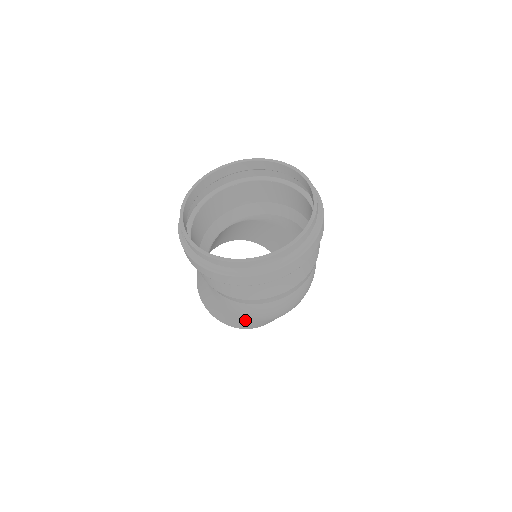
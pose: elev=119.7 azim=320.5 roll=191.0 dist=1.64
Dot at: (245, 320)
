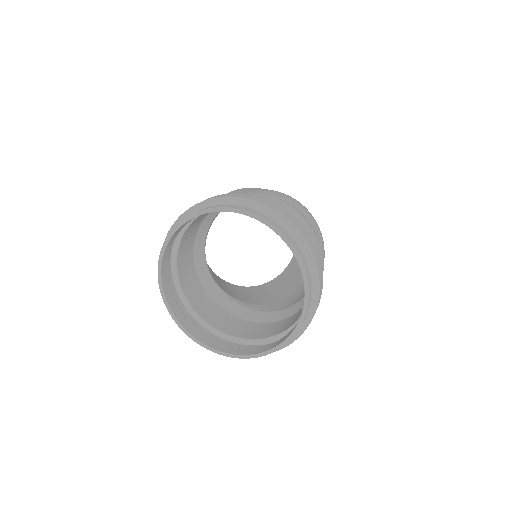
Dot at: occluded
